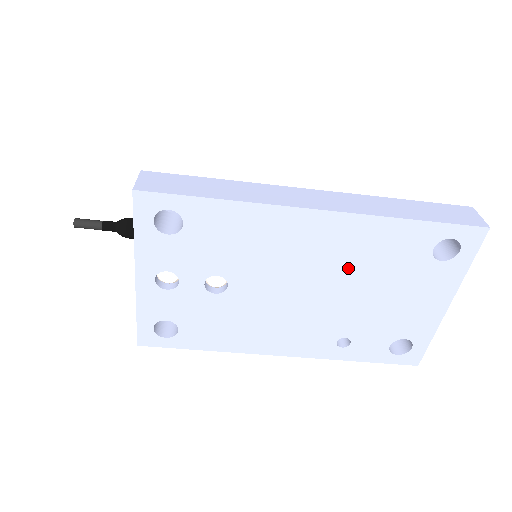
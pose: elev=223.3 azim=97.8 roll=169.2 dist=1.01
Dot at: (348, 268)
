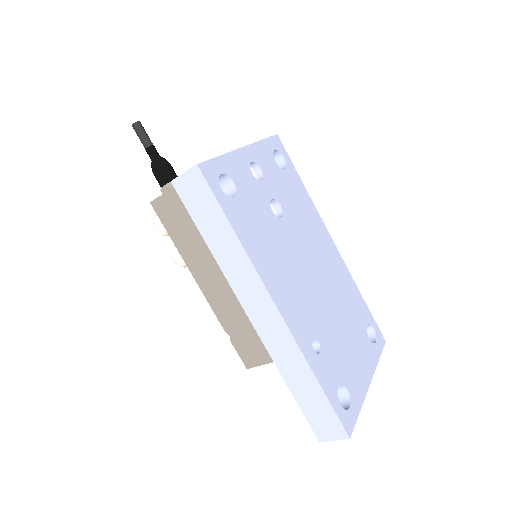
Dot at: (335, 288)
